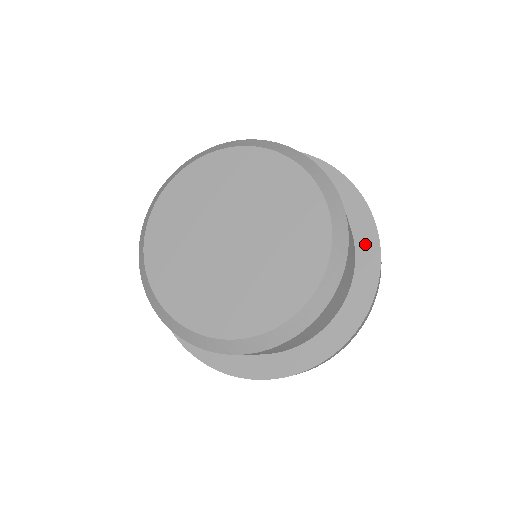
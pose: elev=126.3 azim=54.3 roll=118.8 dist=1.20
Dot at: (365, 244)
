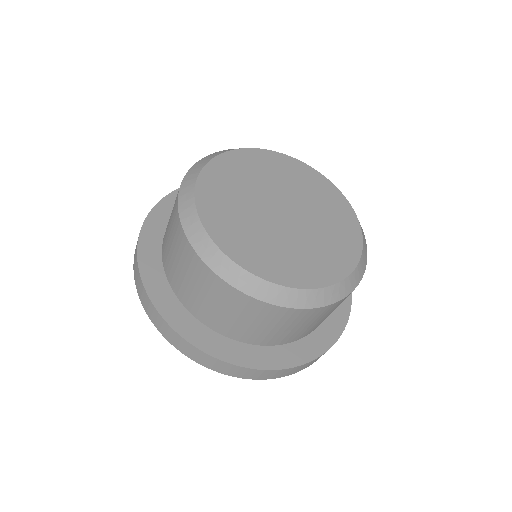
Dot at: (334, 320)
